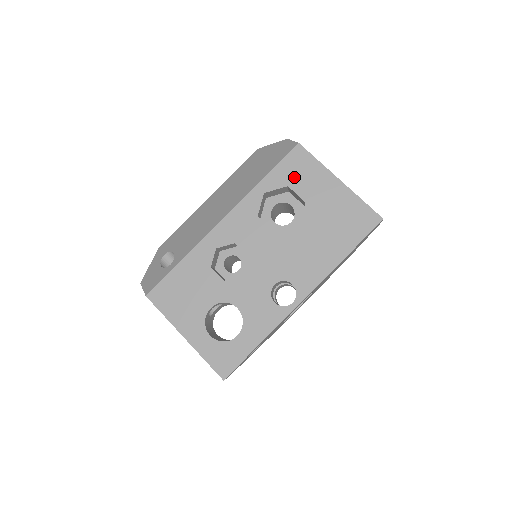
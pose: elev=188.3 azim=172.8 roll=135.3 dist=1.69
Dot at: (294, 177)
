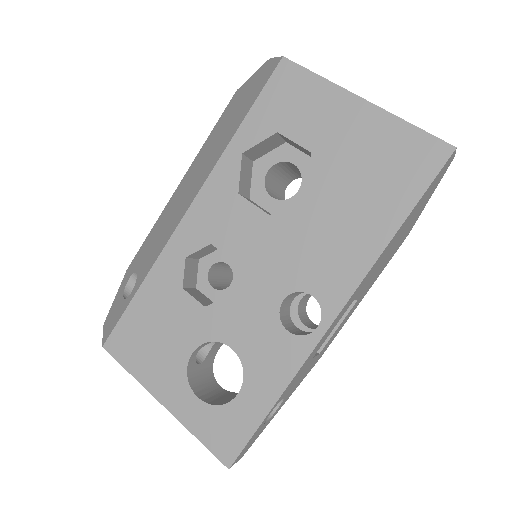
Dot at: (285, 115)
